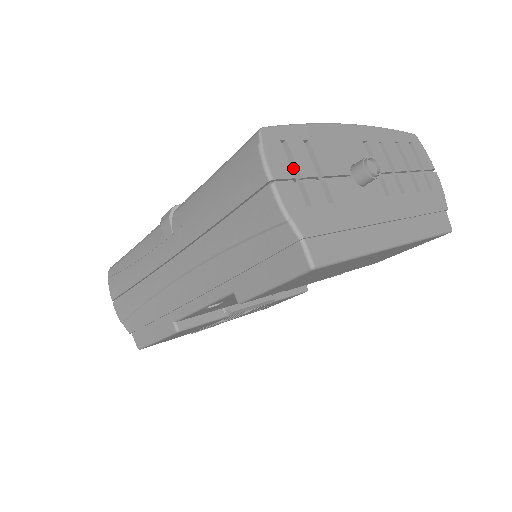
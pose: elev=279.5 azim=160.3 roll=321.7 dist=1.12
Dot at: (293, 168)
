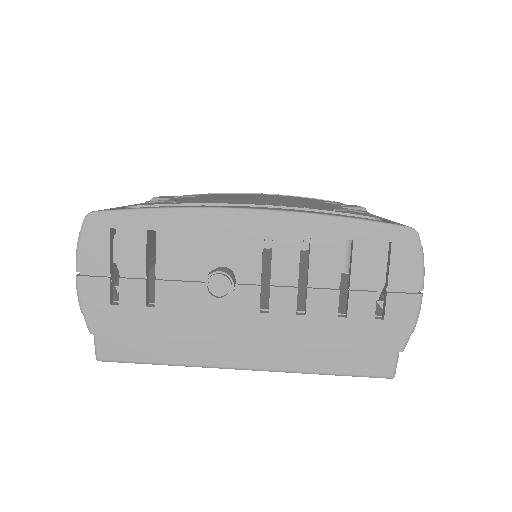
Dot at: (121, 259)
